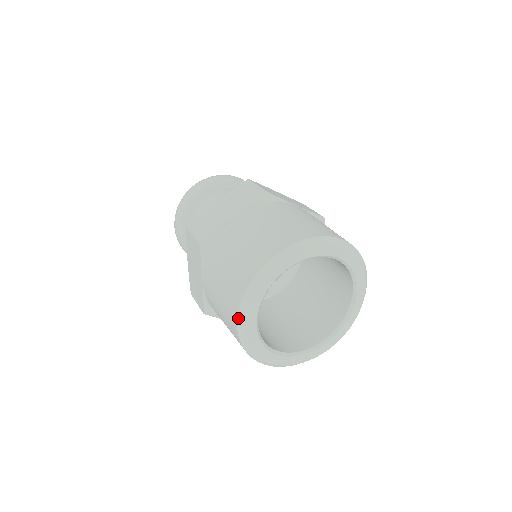
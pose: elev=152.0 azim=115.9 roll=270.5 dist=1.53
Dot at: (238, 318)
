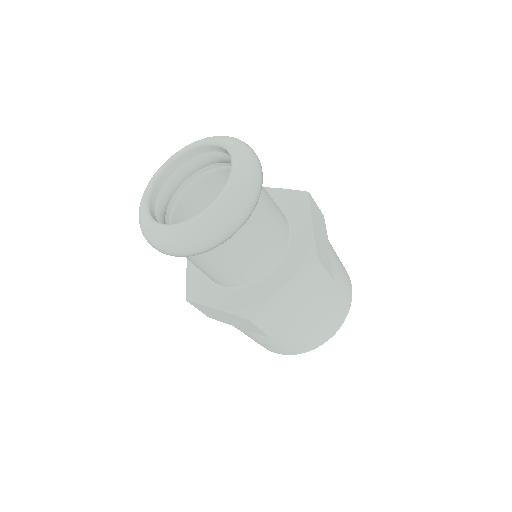
Dot at: occluded
